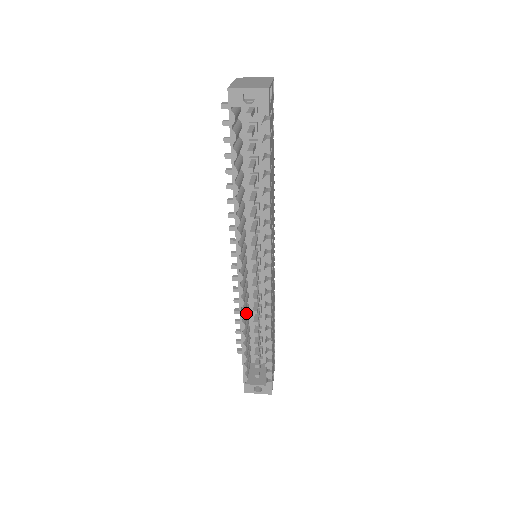
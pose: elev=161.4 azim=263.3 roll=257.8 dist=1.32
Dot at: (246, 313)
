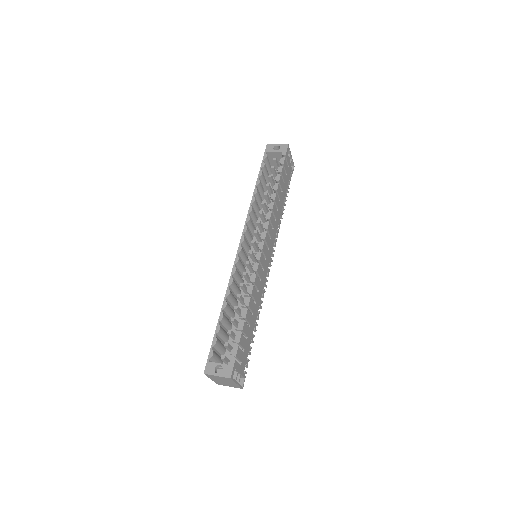
Dot at: occluded
